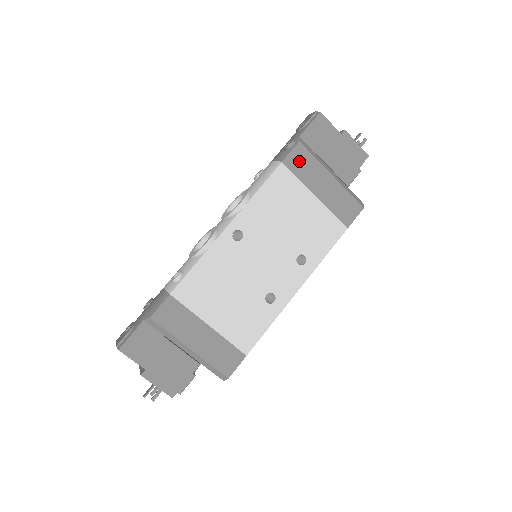
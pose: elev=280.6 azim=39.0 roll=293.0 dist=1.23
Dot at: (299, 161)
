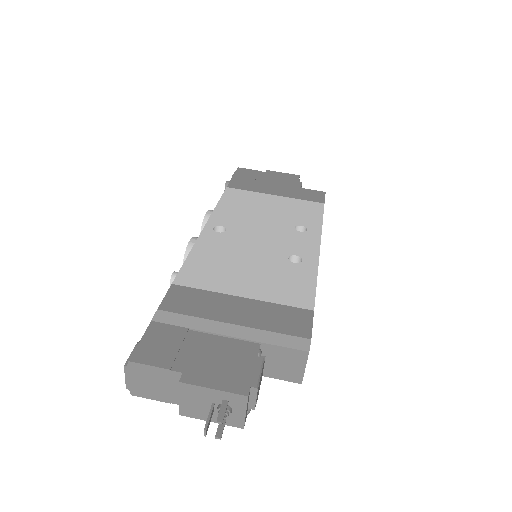
Dot at: (242, 184)
